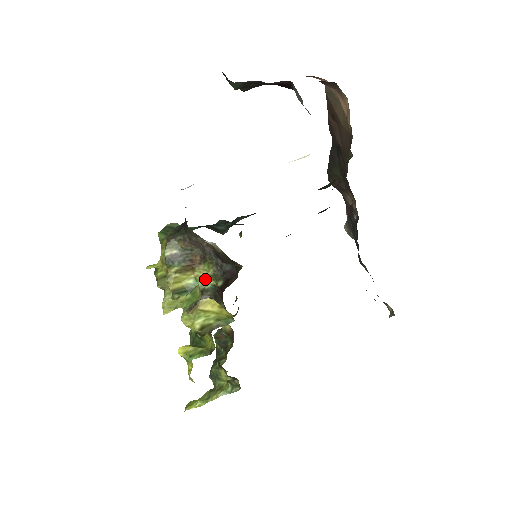
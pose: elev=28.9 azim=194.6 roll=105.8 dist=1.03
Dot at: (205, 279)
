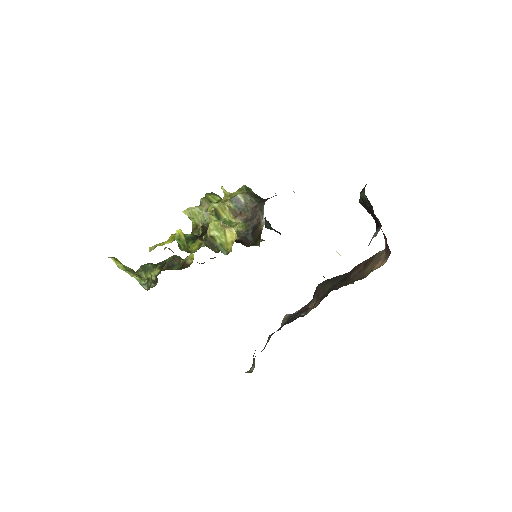
Dot at: occluded
